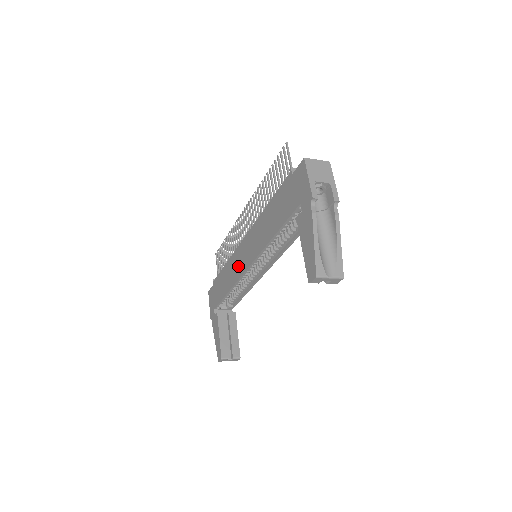
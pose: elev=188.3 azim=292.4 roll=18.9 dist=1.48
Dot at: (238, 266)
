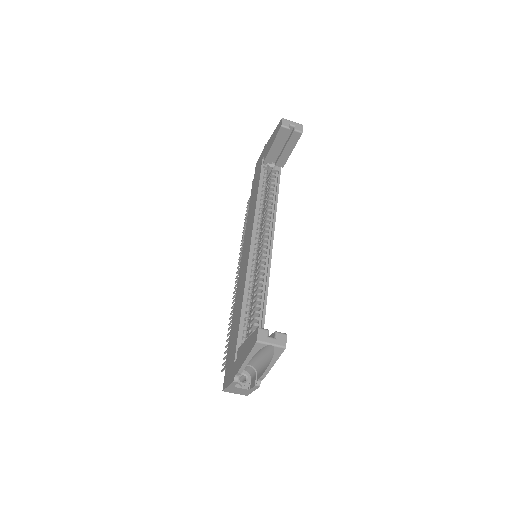
Dot at: (243, 274)
